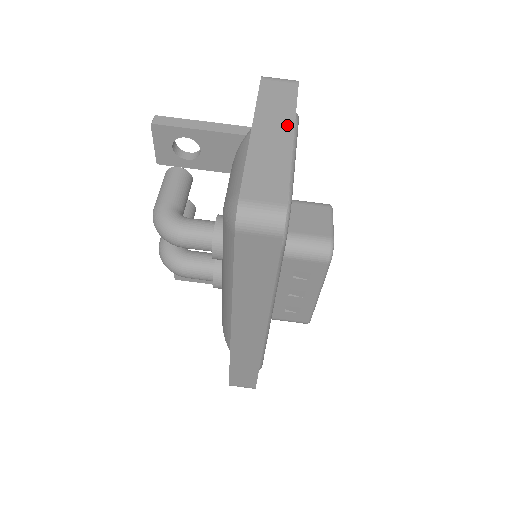
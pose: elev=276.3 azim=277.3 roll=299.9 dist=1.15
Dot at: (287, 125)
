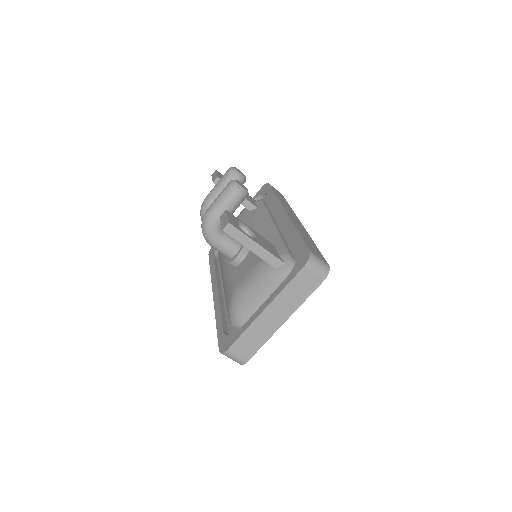
Dot at: (288, 313)
